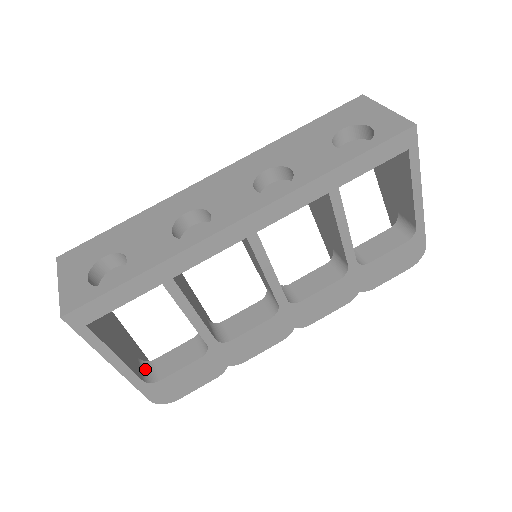
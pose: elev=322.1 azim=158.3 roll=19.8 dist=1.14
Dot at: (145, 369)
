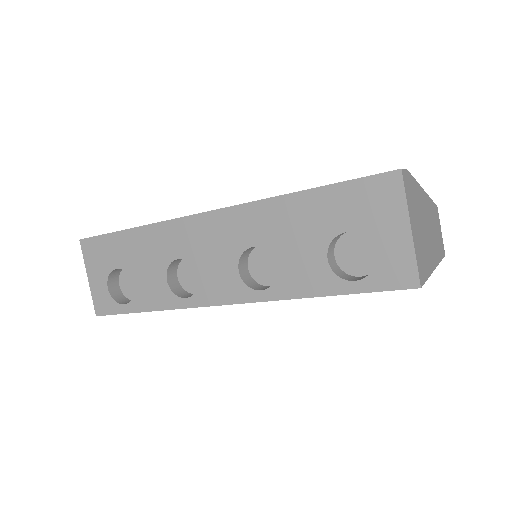
Dot at: occluded
